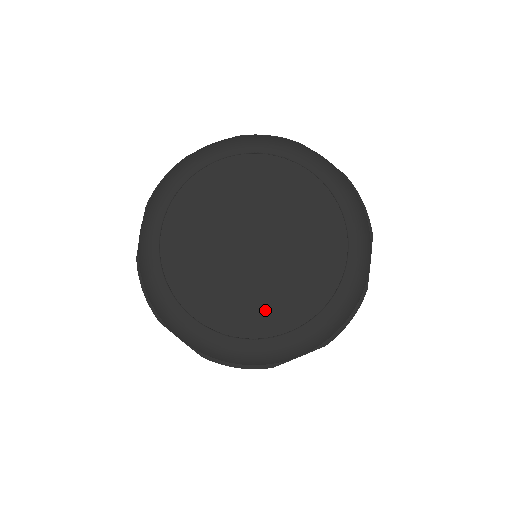
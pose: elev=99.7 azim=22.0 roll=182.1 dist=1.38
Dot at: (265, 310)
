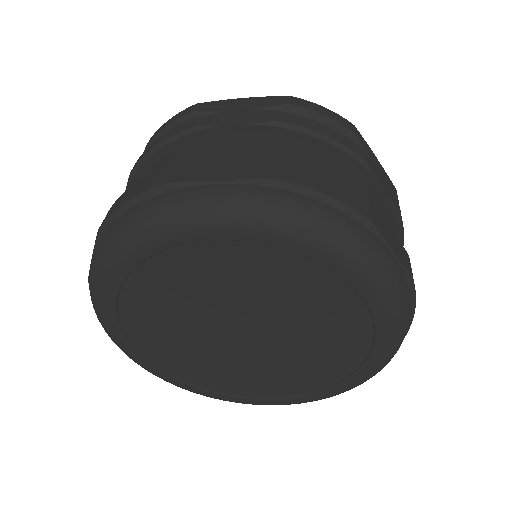
Dot at: (314, 369)
